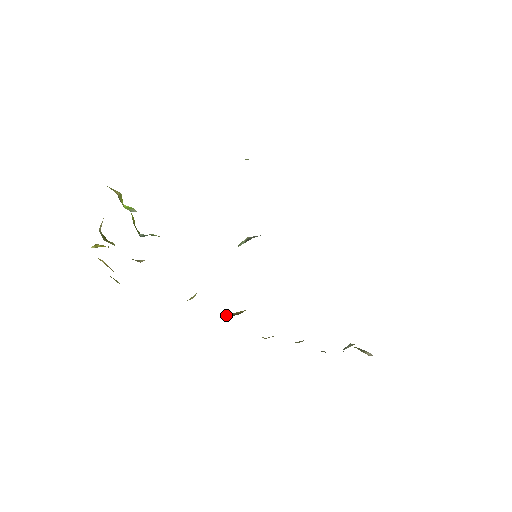
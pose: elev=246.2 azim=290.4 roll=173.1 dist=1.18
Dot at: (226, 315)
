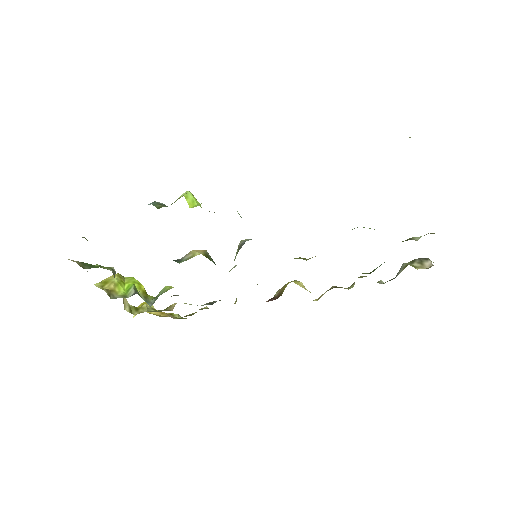
Dot at: (275, 294)
